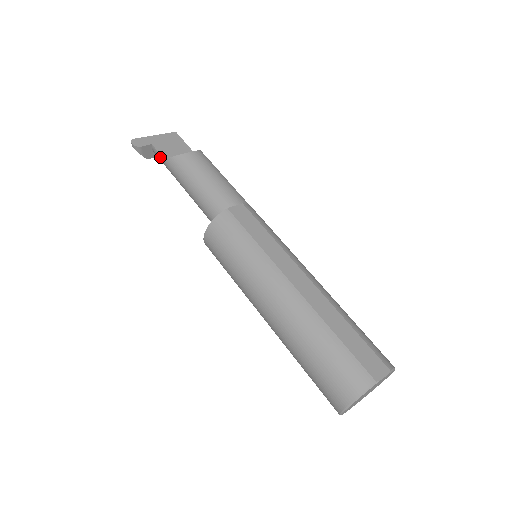
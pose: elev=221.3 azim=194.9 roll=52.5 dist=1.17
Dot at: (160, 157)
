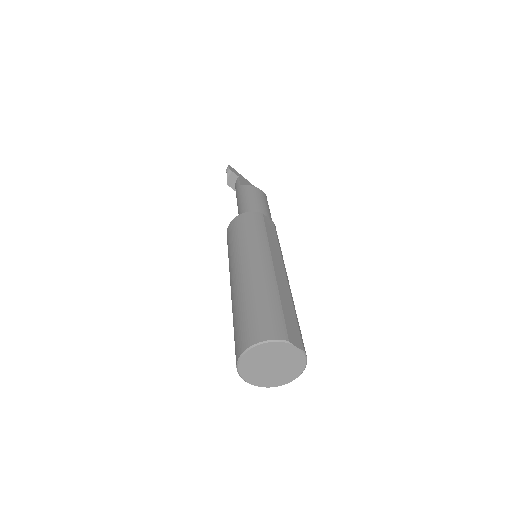
Dot at: (238, 185)
